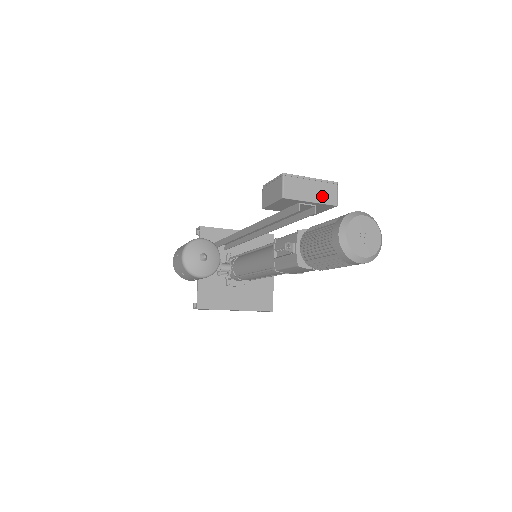
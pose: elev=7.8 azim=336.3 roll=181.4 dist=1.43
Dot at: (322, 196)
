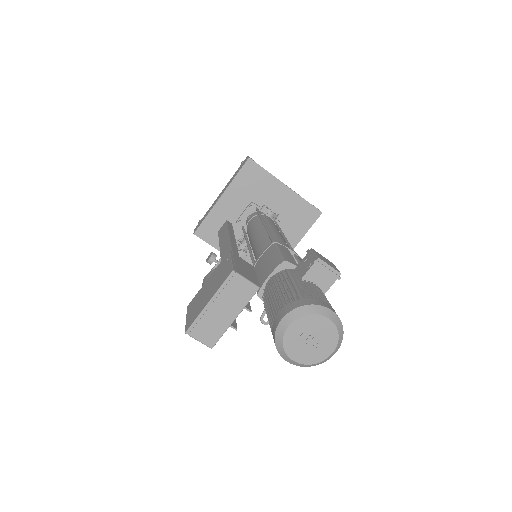
Dot at: (237, 301)
